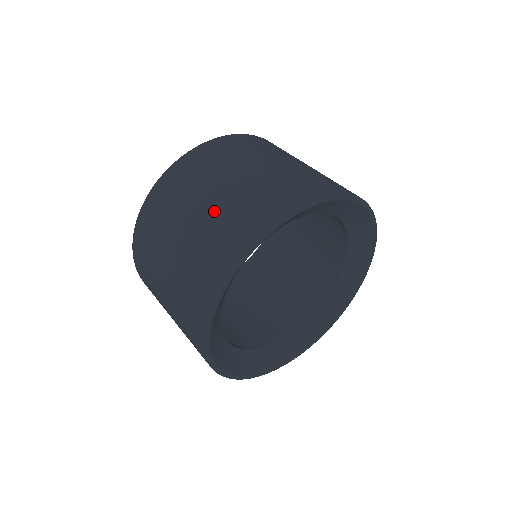
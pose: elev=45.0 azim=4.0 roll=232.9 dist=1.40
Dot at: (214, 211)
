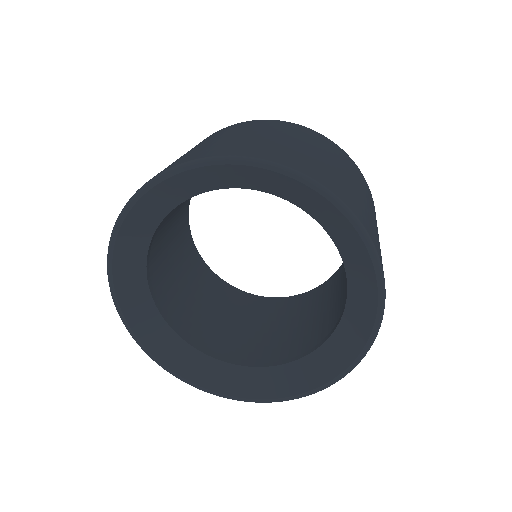
Dot at: occluded
